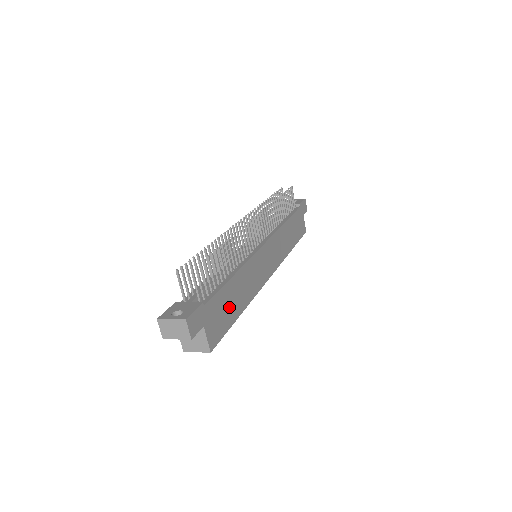
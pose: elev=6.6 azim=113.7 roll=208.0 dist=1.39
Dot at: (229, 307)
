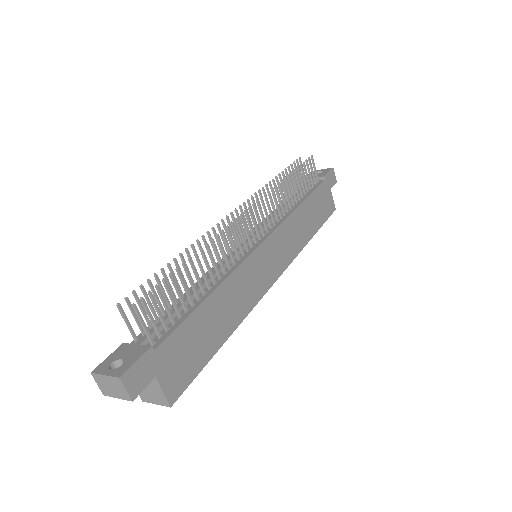
Dot at: (202, 339)
